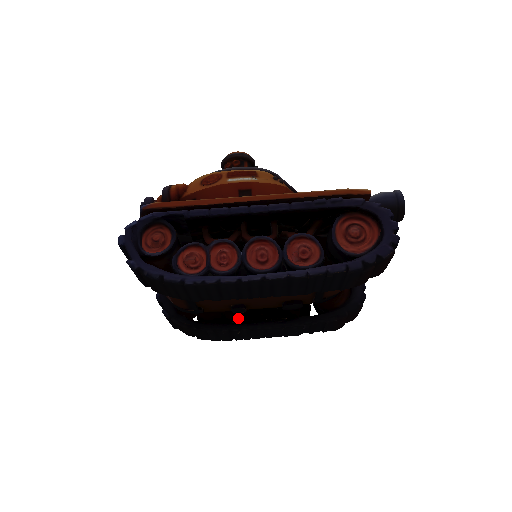
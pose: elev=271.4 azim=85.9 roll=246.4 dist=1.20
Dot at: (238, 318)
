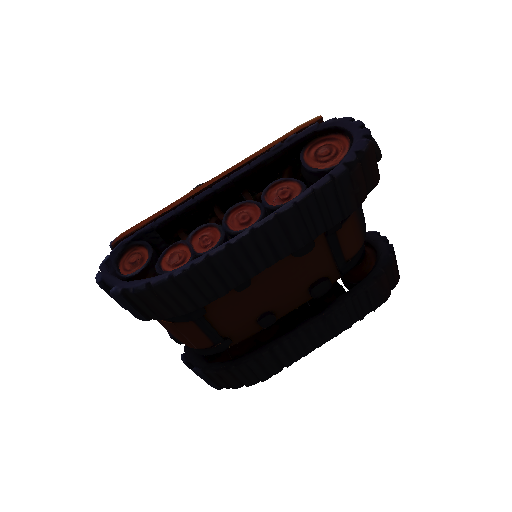
Dot at: (274, 335)
